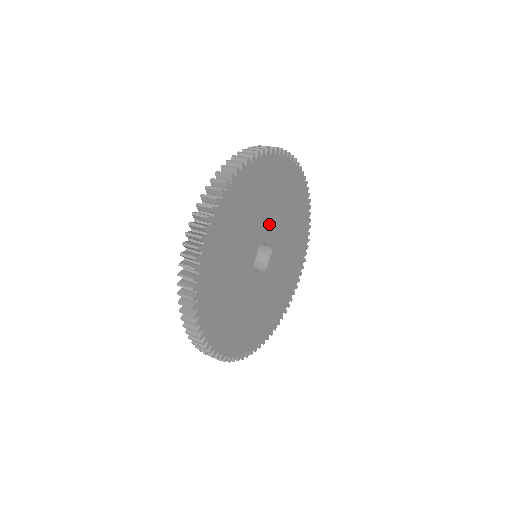
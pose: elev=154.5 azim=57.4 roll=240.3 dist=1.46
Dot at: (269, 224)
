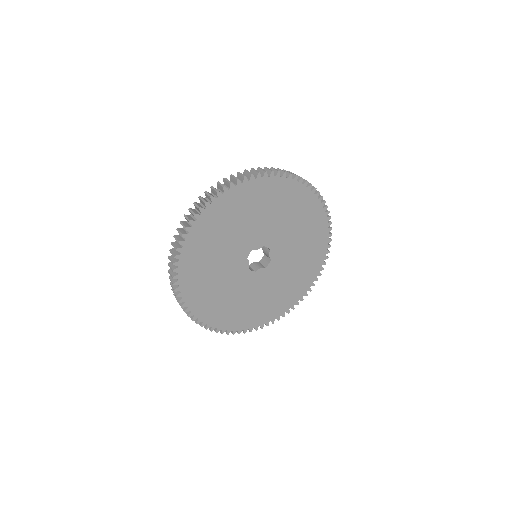
Dot at: (283, 246)
